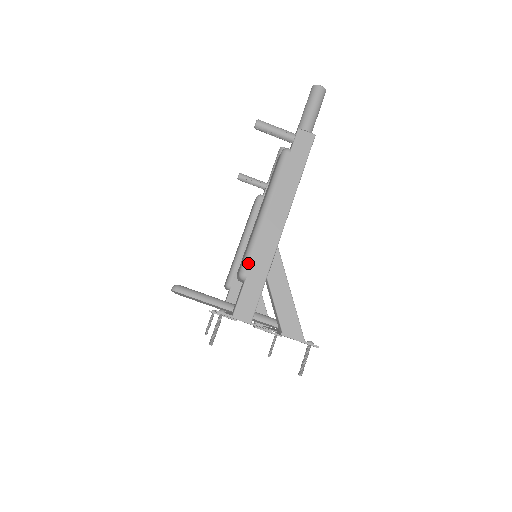
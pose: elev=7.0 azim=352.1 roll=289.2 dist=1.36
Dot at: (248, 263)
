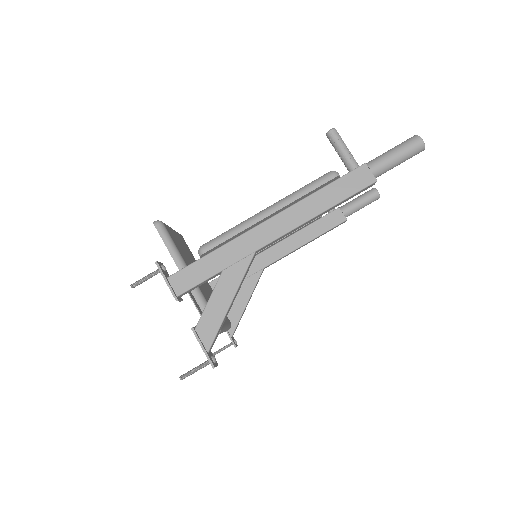
Dot at: (214, 243)
